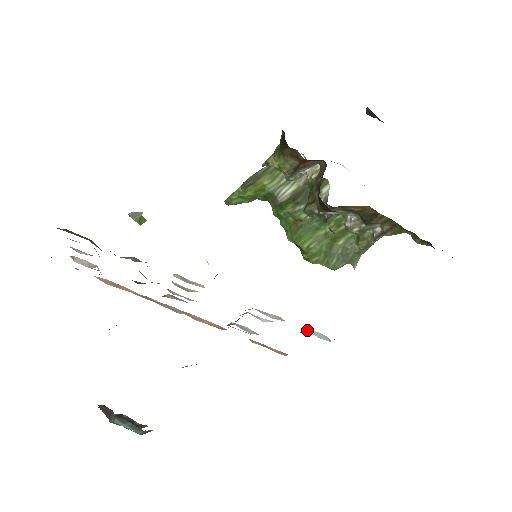
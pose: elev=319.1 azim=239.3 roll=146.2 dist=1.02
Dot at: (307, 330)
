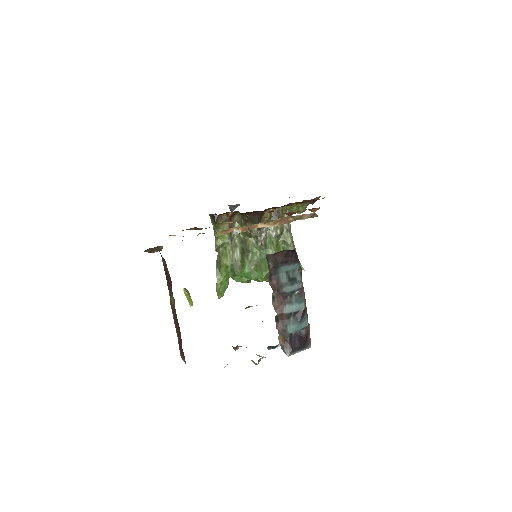
Dot at: occluded
